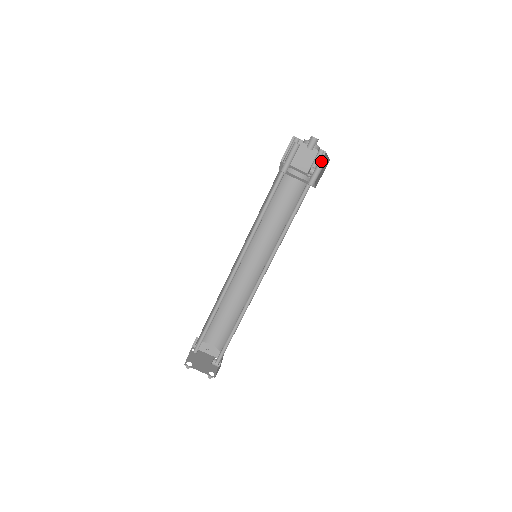
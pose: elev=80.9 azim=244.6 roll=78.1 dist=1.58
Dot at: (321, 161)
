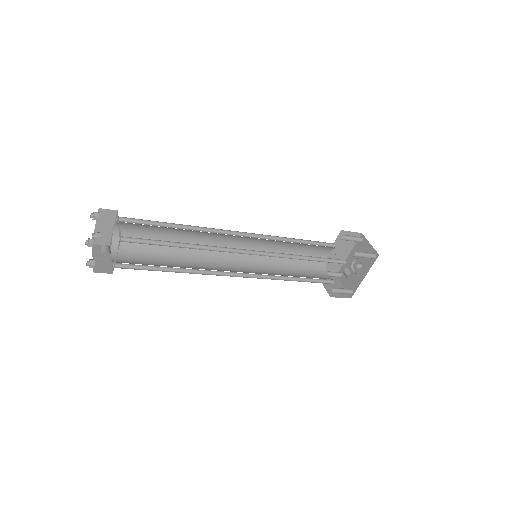
Dot at: (371, 253)
